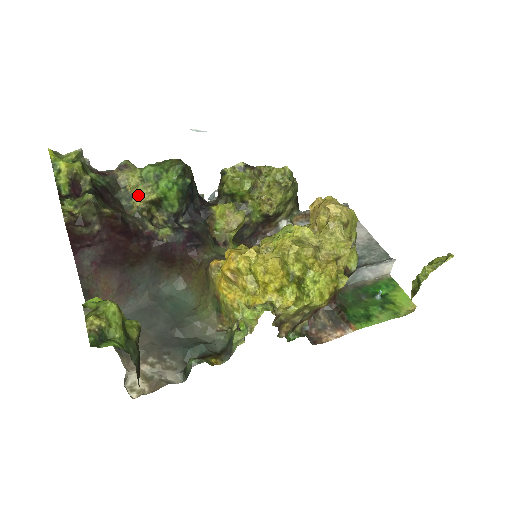
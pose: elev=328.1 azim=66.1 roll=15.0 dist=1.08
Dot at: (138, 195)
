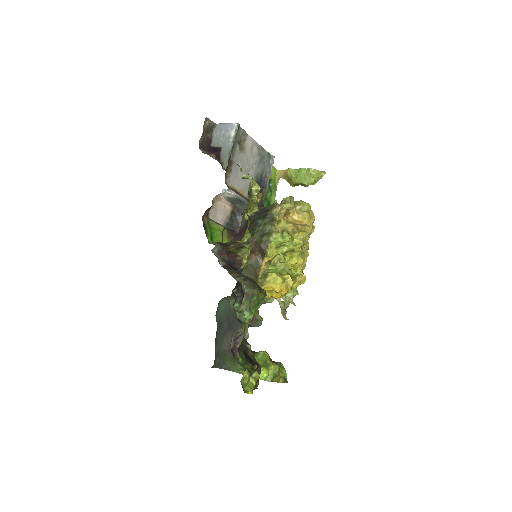
Dot at: occluded
